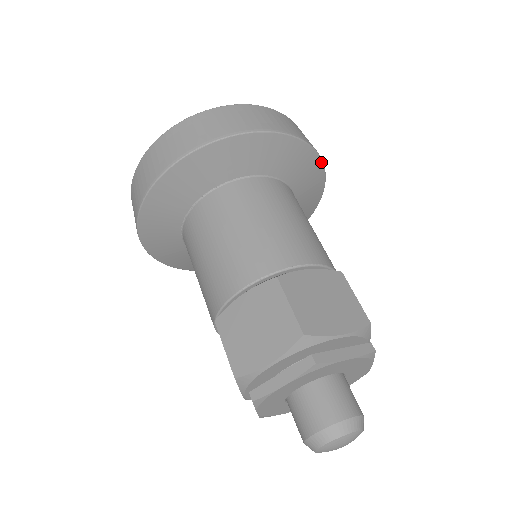
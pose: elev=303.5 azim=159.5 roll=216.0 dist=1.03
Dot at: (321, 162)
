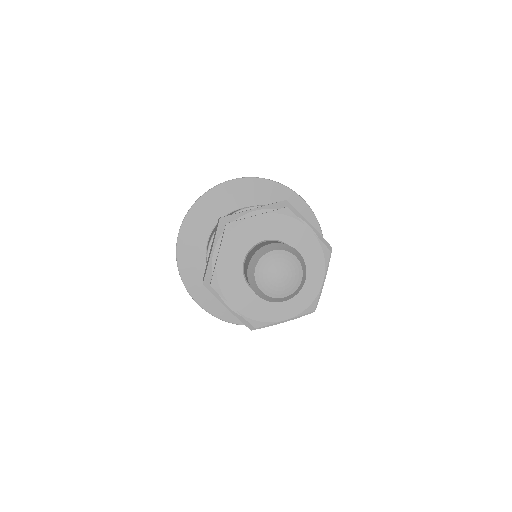
Dot at: occluded
